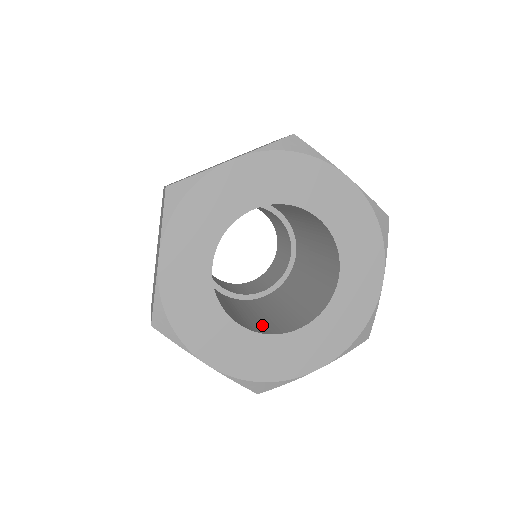
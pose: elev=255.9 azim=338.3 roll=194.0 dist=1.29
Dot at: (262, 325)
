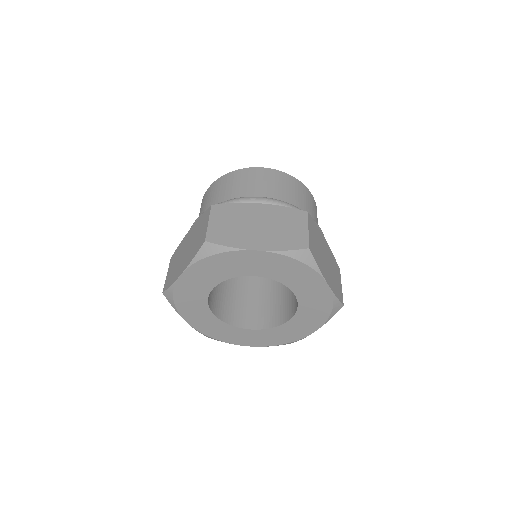
Dot at: (232, 309)
